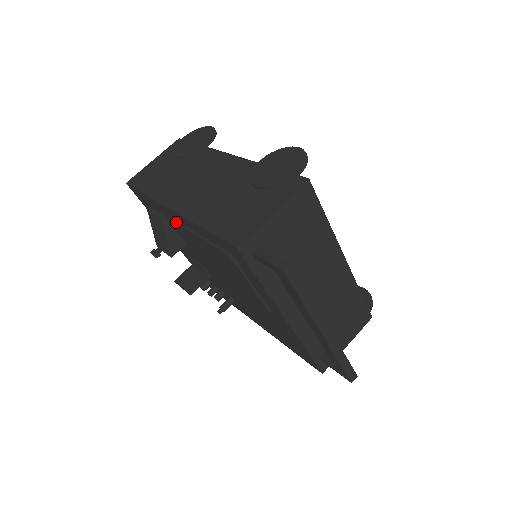
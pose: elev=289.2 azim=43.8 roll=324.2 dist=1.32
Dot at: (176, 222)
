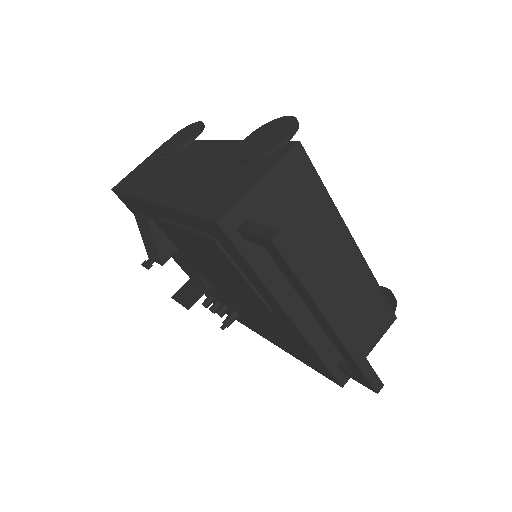
Dot at: (160, 219)
